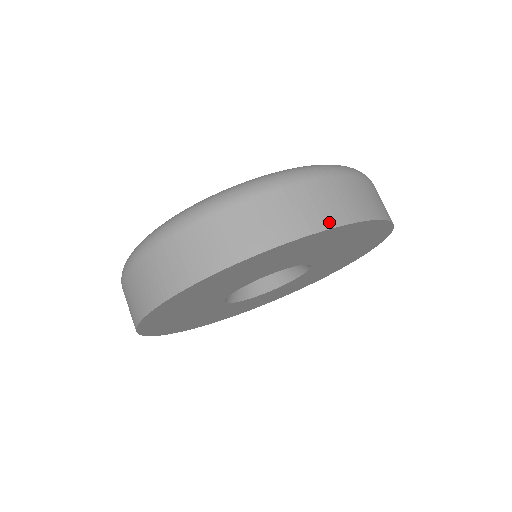
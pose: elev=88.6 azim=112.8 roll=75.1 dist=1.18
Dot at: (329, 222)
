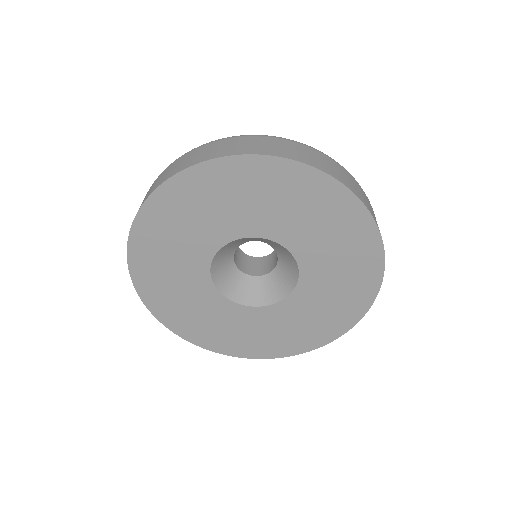
Dot at: (327, 171)
